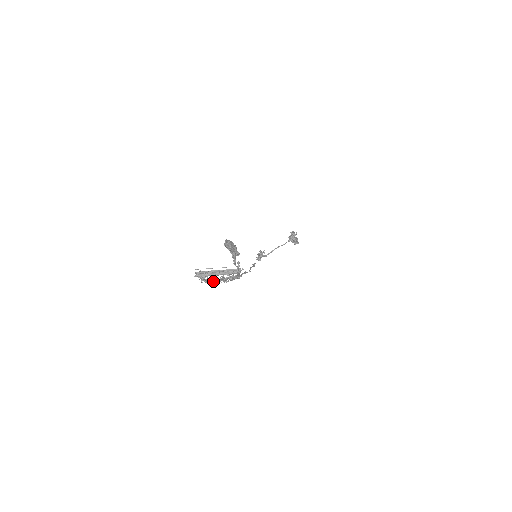
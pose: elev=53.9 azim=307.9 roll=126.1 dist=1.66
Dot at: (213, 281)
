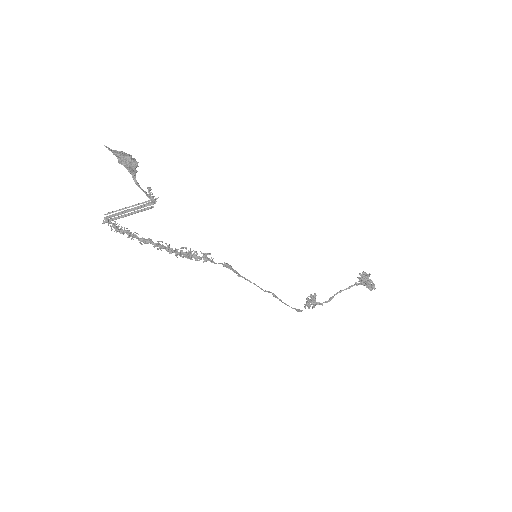
Dot at: (139, 238)
